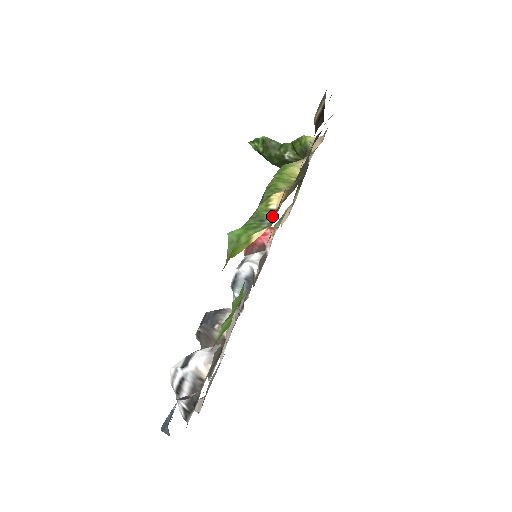
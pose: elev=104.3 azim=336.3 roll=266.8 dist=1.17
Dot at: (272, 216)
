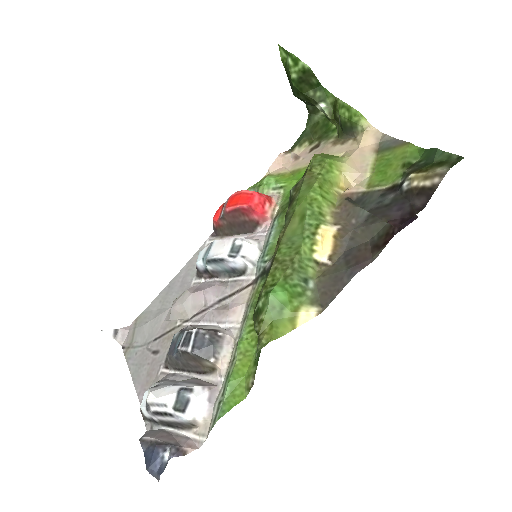
Dot at: (314, 271)
